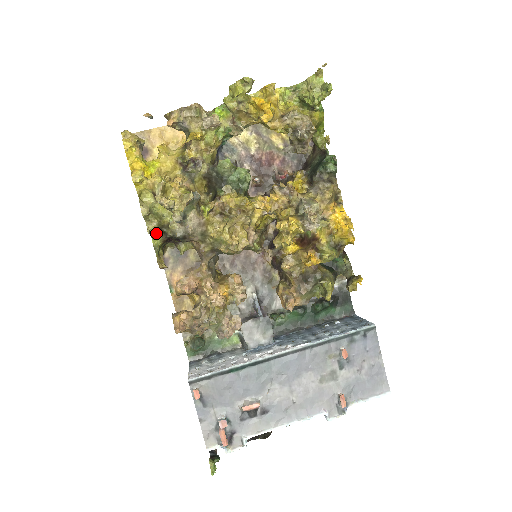
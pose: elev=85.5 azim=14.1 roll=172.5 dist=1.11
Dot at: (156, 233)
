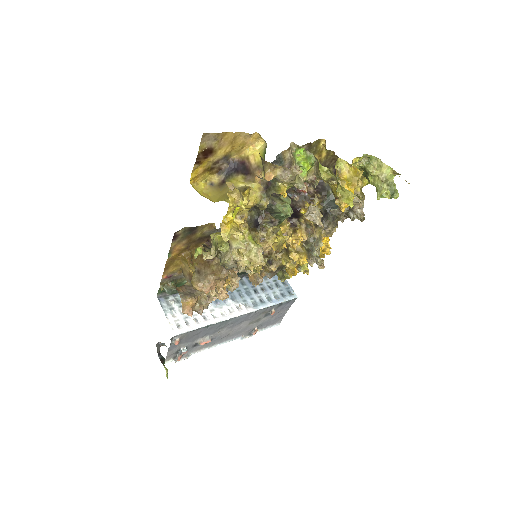
Dot at: (200, 247)
